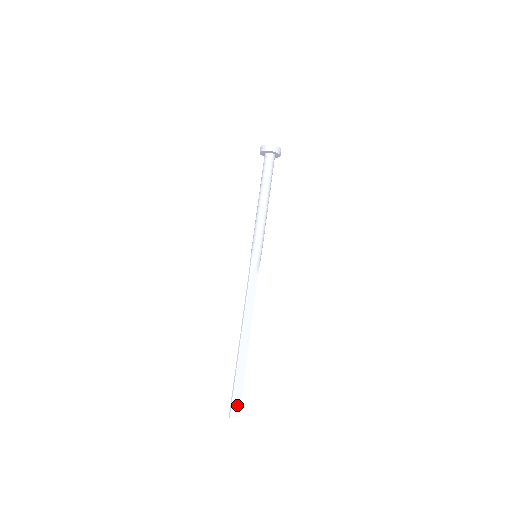
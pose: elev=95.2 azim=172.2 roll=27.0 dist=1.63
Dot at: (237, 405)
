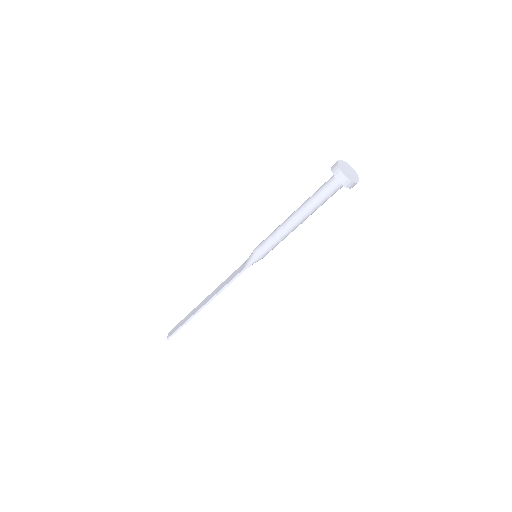
Dot at: occluded
